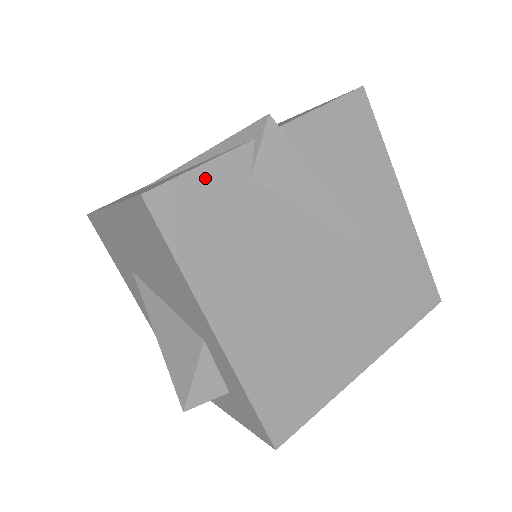
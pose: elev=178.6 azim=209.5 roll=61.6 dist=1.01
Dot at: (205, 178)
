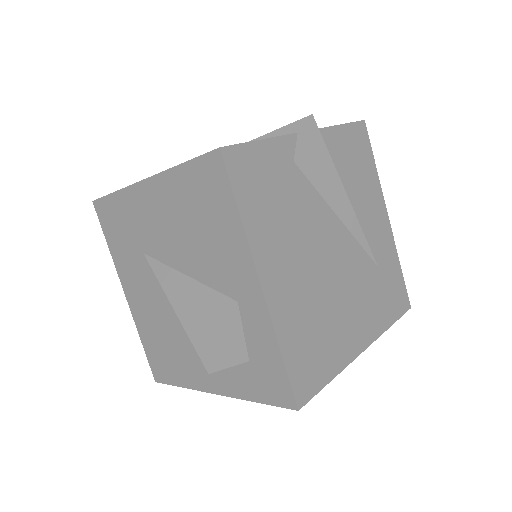
Dot at: (264, 151)
